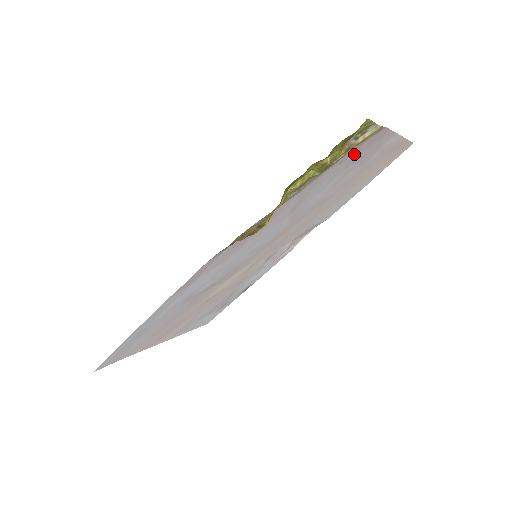
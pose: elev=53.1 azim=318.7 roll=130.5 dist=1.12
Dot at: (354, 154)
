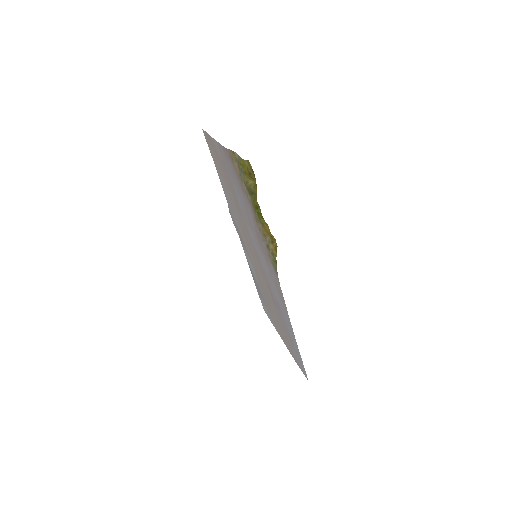
Dot at: (233, 172)
